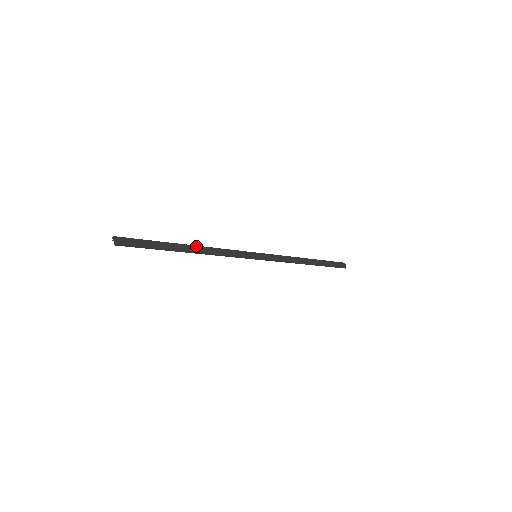
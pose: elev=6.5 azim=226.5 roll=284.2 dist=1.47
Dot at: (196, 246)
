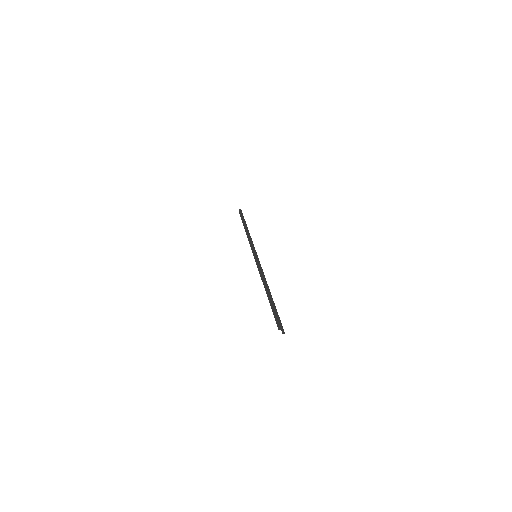
Dot at: (267, 284)
